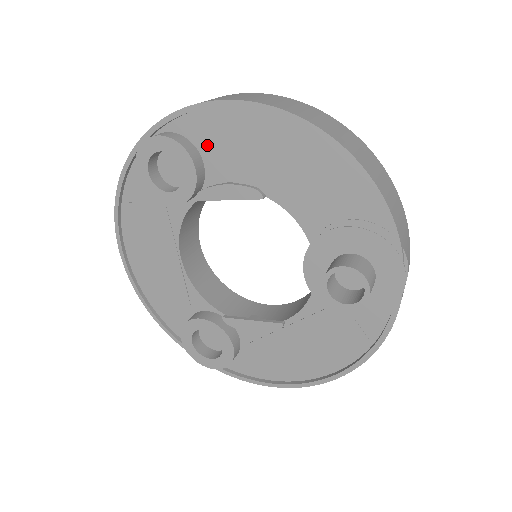
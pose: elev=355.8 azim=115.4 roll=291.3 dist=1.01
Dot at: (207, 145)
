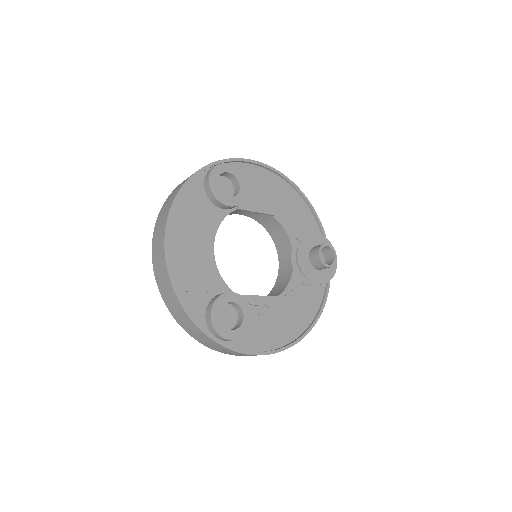
Dot at: (246, 181)
